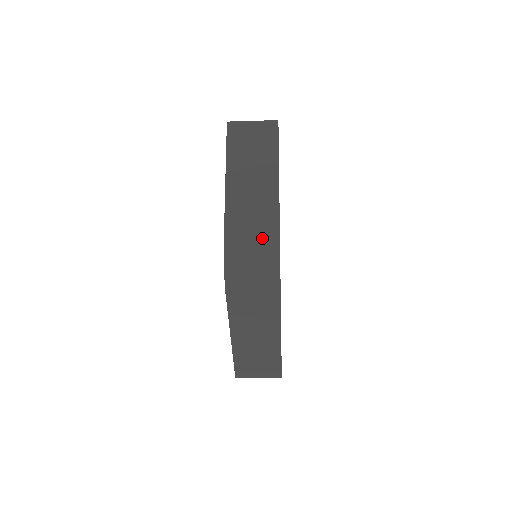
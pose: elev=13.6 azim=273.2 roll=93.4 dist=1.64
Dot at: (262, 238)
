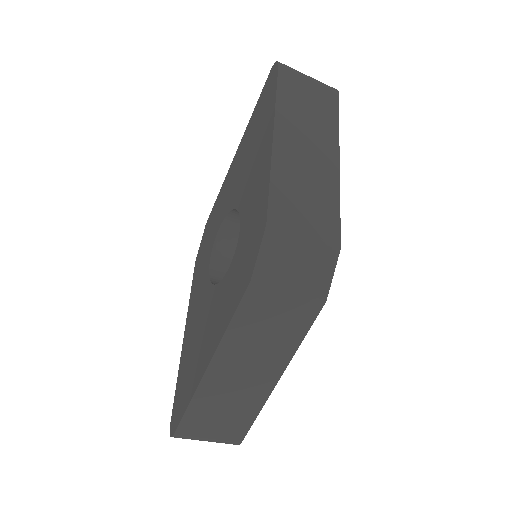
Dot at: (319, 223)
